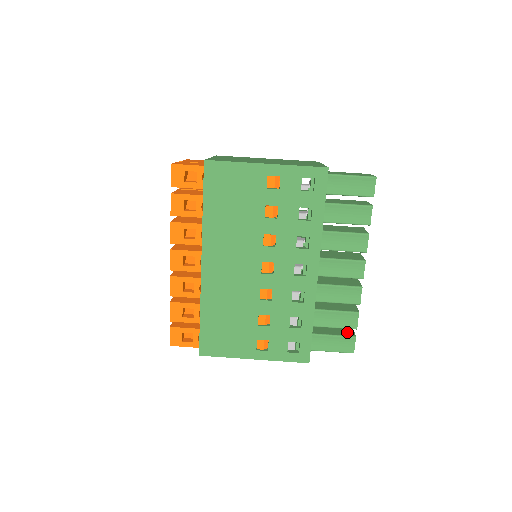
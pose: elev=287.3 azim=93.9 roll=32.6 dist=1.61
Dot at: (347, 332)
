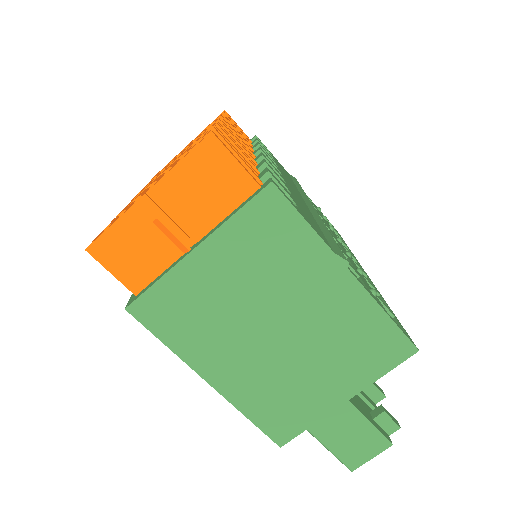
Dot at: occluded
